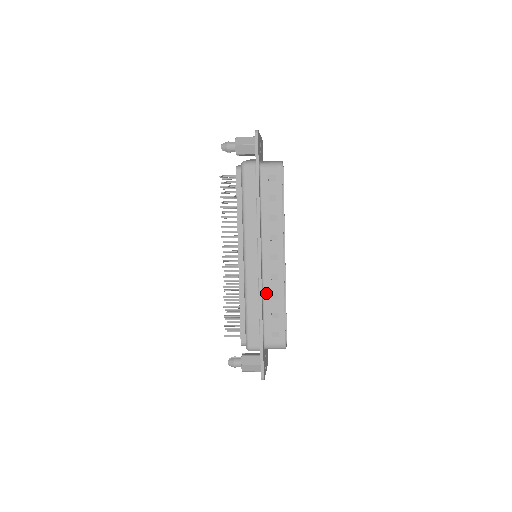
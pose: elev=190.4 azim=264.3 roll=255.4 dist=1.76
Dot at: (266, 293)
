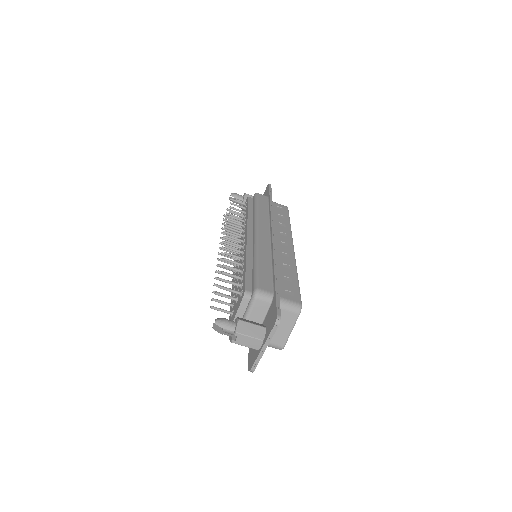
Dot at: (277, 261)
